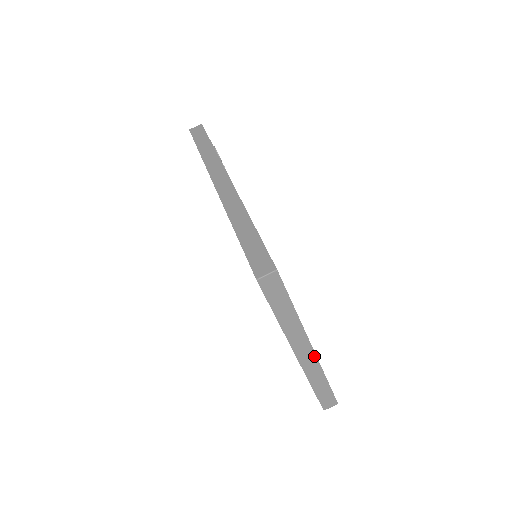
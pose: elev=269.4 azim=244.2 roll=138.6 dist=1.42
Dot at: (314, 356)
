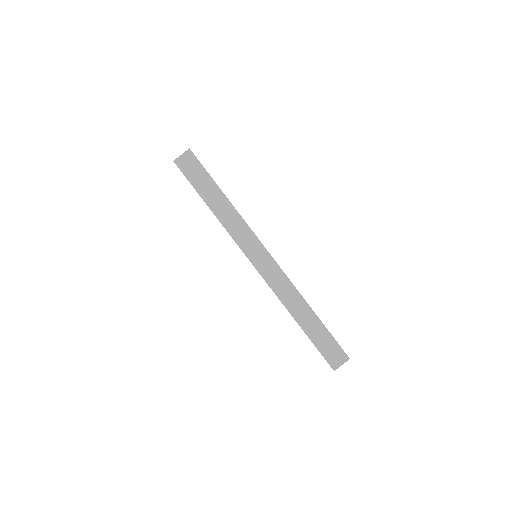
Dot at: (277, 267)
